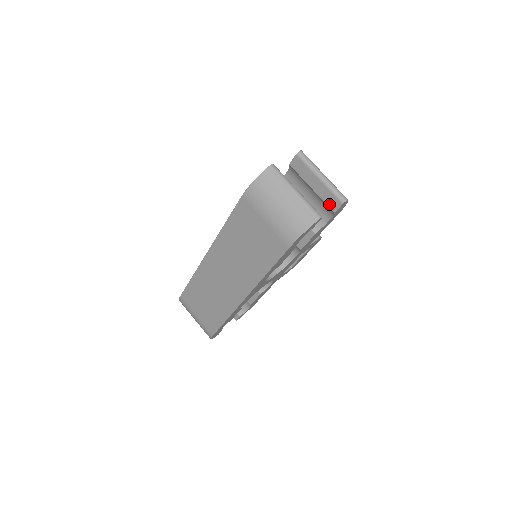
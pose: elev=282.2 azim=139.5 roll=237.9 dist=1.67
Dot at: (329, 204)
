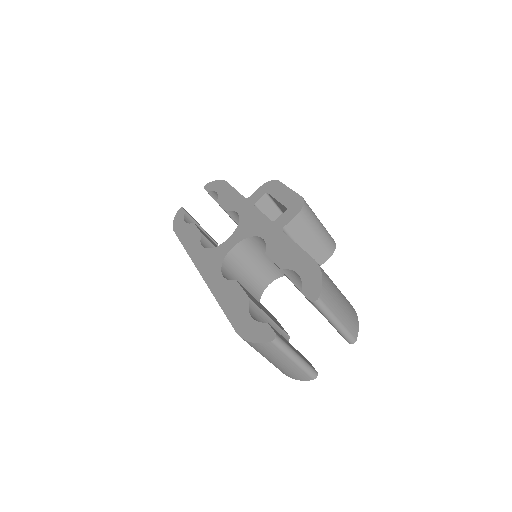
Dot at: occluded
